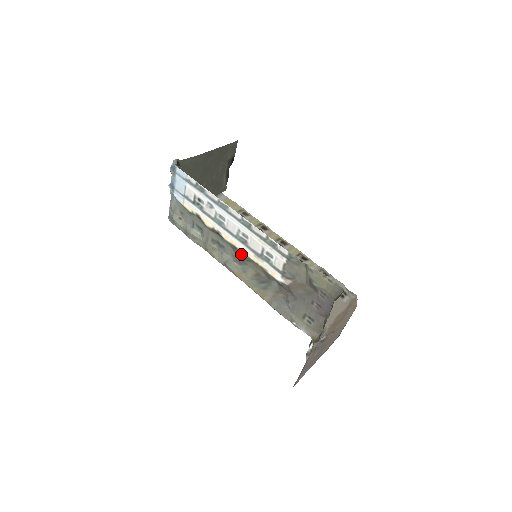
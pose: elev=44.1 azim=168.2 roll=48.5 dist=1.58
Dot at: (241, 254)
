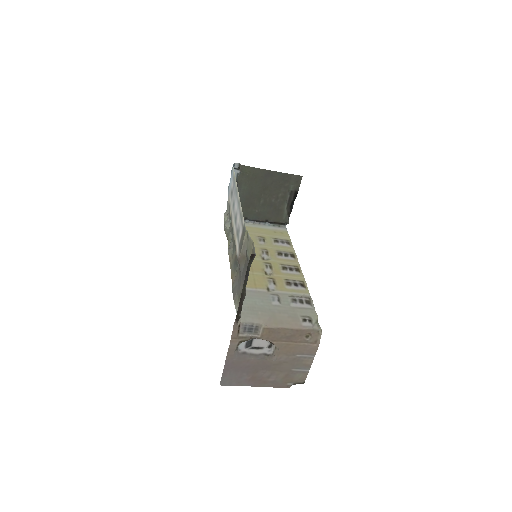
Dot at: occluded
